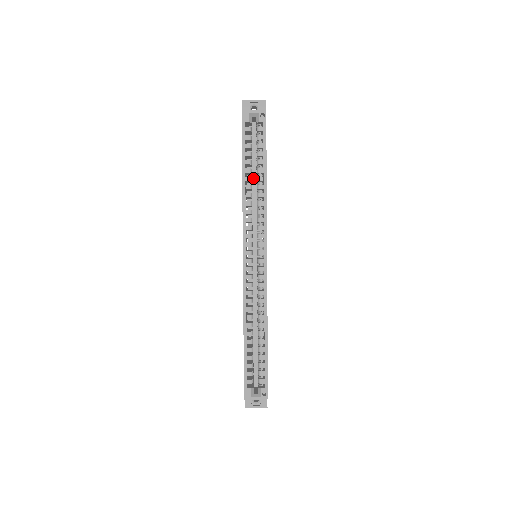
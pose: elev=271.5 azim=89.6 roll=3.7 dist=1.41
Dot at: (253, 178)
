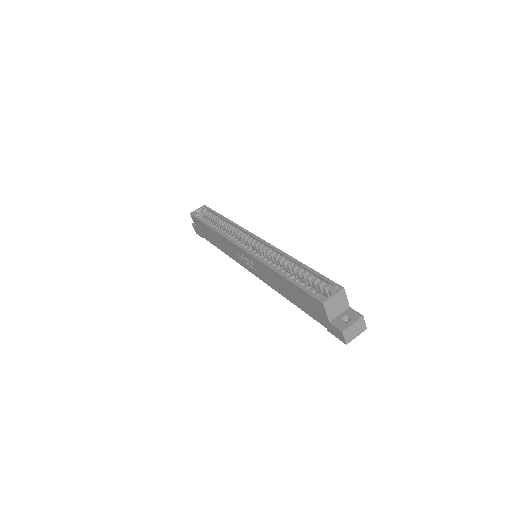
Dot at: occluded
